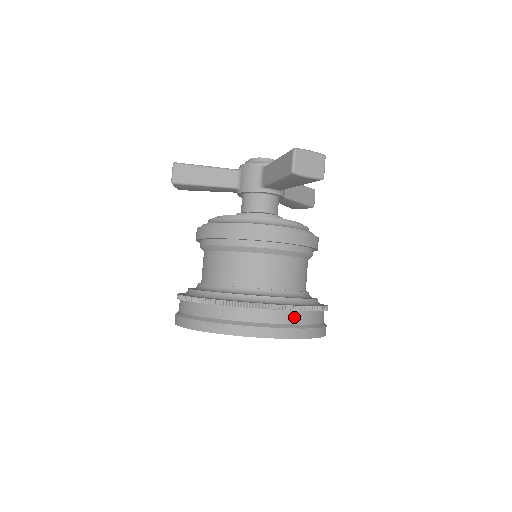
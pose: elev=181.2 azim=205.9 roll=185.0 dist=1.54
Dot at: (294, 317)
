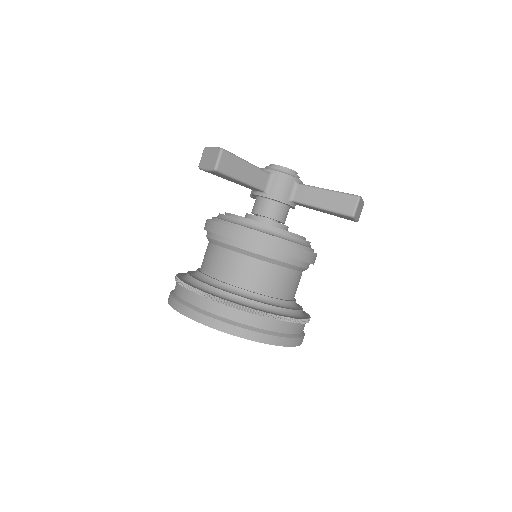
Dot at: occluded
